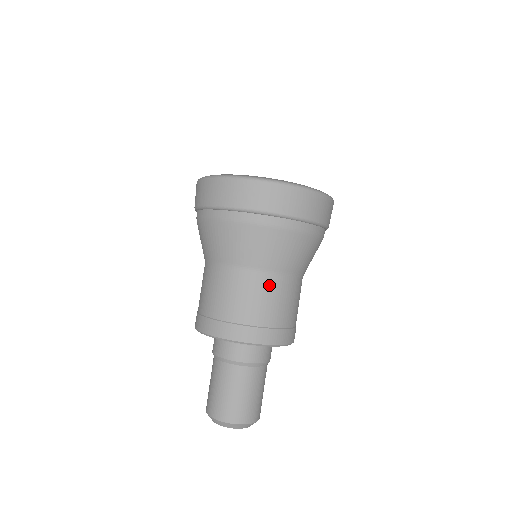
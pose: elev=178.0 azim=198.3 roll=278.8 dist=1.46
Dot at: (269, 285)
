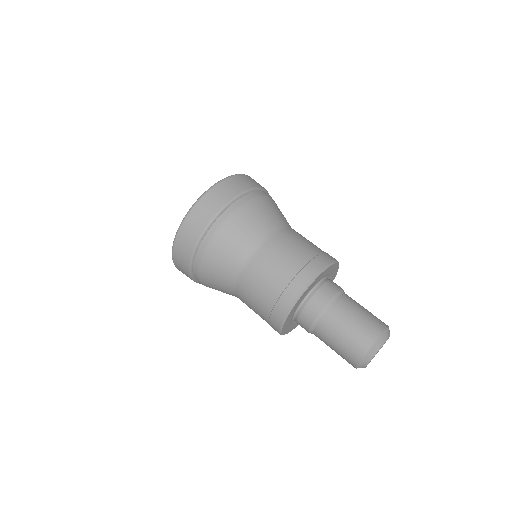
Dot at: (283, 238)
